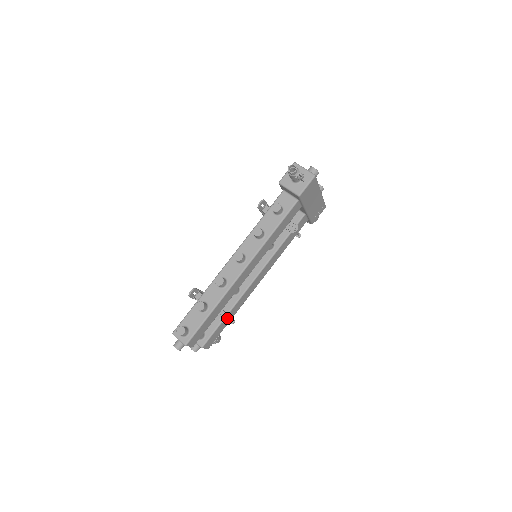
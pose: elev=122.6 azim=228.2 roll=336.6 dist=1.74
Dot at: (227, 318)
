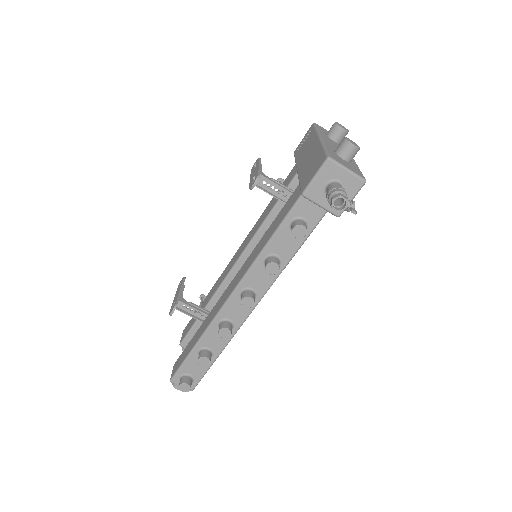
Dot at: occluded
